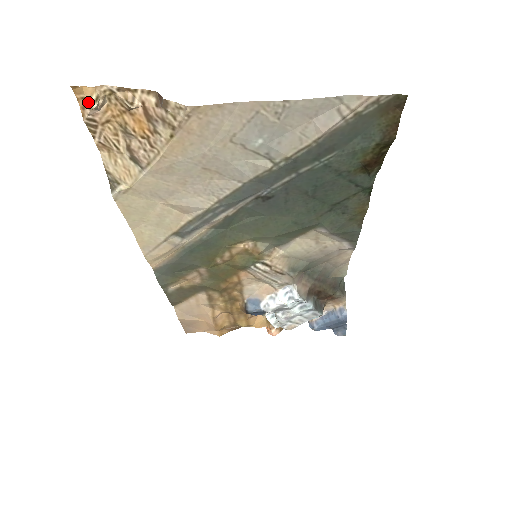
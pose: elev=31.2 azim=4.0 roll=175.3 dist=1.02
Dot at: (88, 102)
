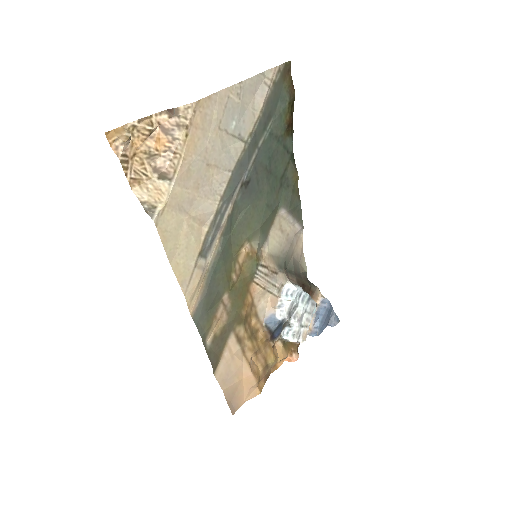
Dot at: (125, 133)
